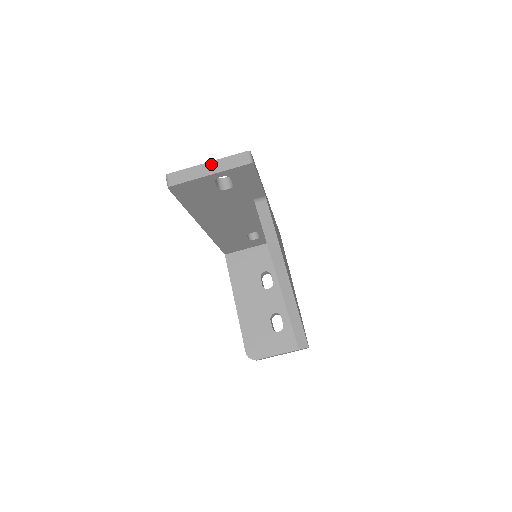
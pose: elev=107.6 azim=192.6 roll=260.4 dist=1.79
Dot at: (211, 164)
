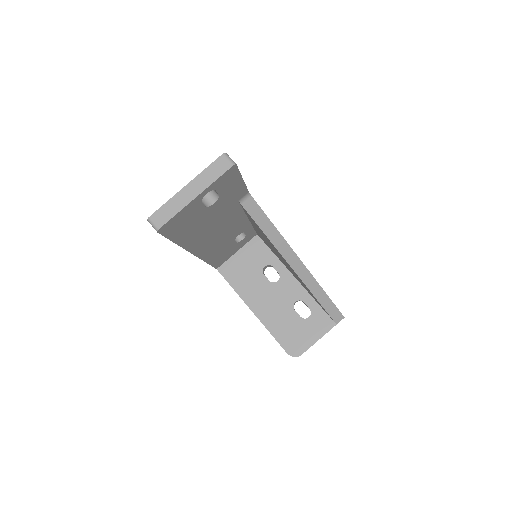
Dot at: (191, 185)
